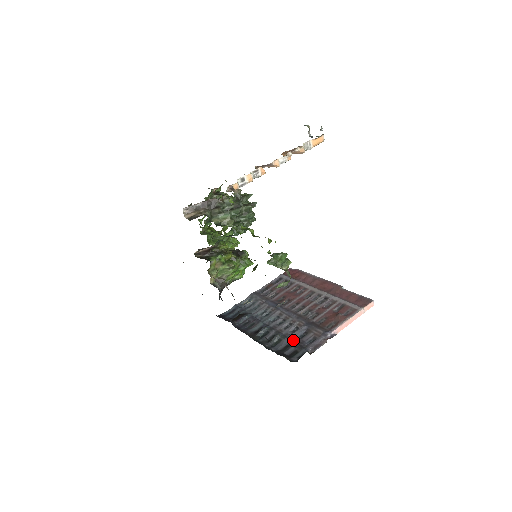
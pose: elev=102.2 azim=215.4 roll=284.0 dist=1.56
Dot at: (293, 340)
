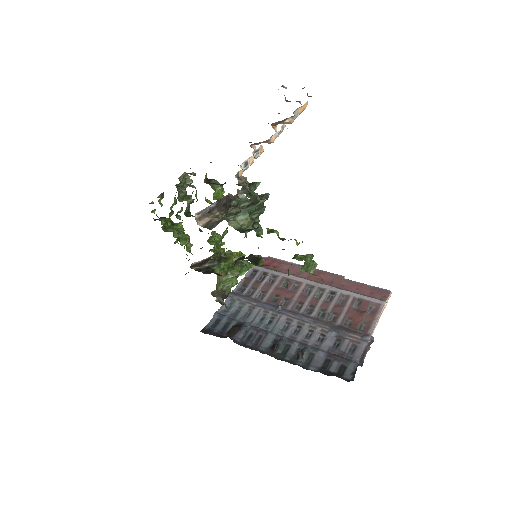
Dot at: (330, 352)
